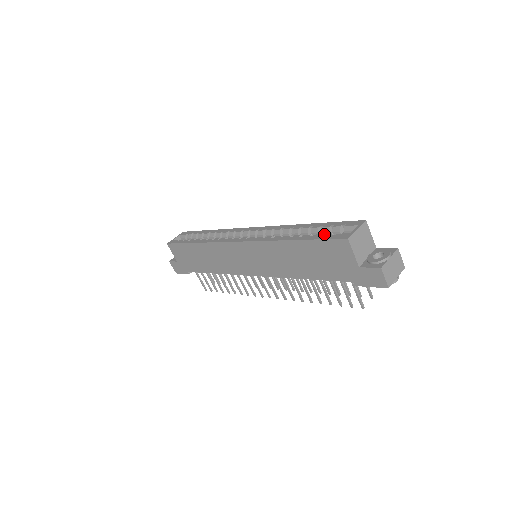
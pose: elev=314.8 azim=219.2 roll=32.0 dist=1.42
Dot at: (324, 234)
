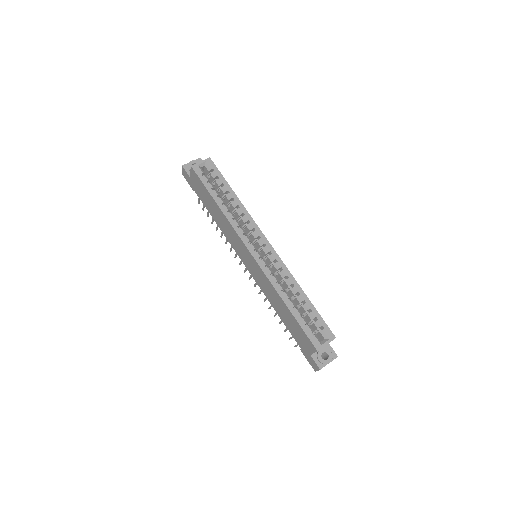
Dot at: (308, 316)
